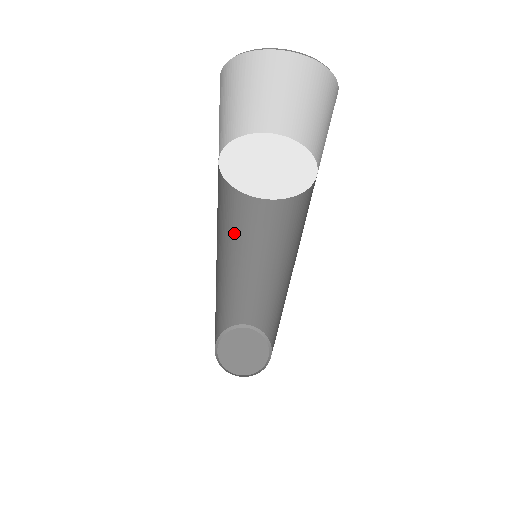
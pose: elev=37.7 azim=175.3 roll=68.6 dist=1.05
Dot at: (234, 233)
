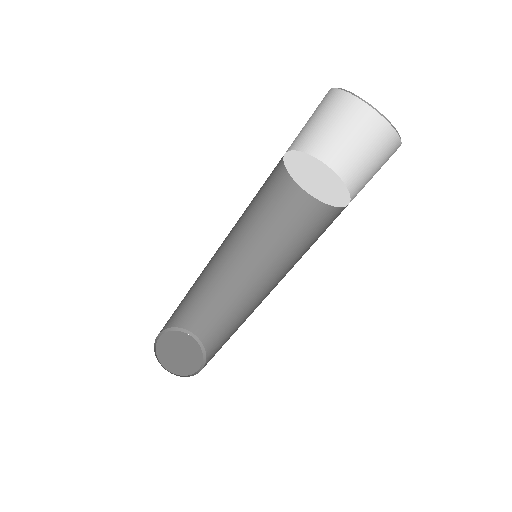
Dot at: (259, 238)
